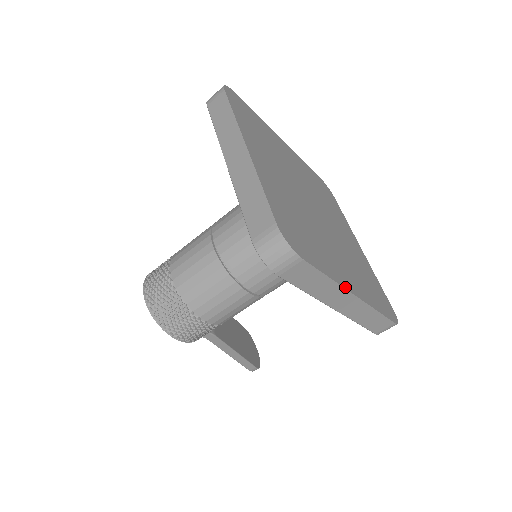
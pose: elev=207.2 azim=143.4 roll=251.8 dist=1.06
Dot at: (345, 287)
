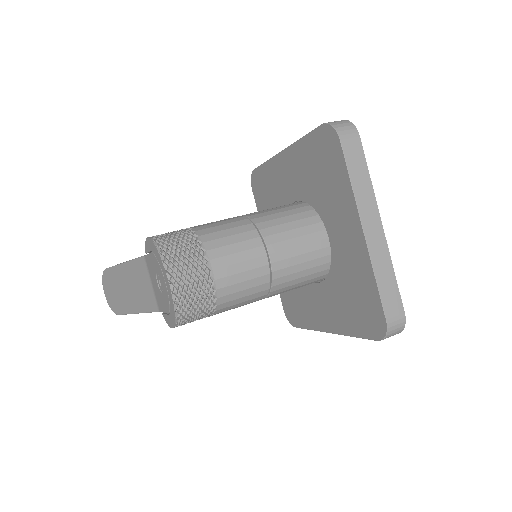
Dot at: occluded
